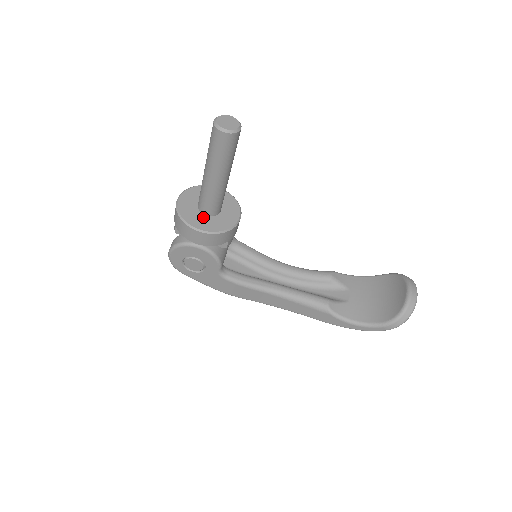
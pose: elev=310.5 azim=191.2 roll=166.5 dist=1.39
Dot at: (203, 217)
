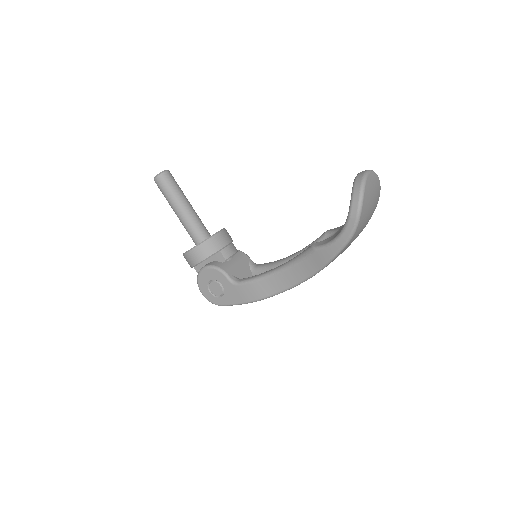
Dot at: occluded
